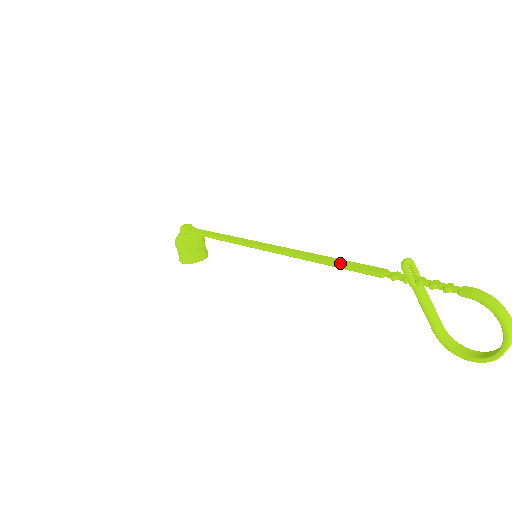
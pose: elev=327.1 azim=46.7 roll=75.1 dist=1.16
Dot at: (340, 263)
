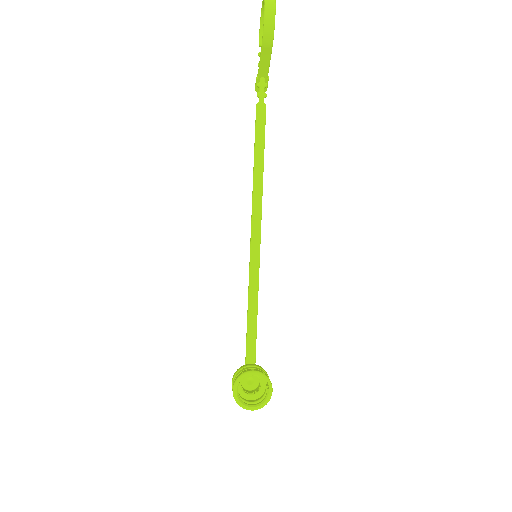
Dot at: (256, 145)
